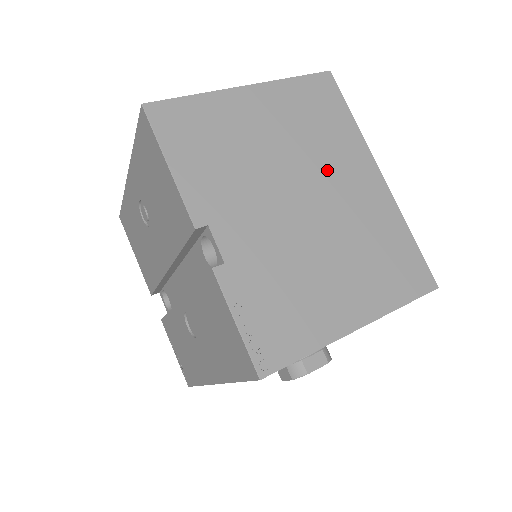
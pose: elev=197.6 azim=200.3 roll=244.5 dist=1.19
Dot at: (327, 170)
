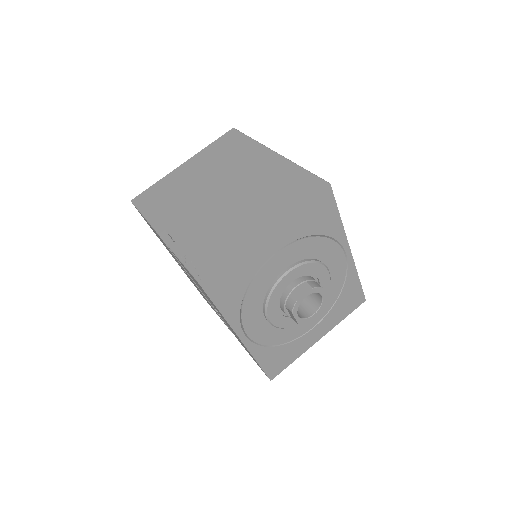
Dot at: (235, 170)
